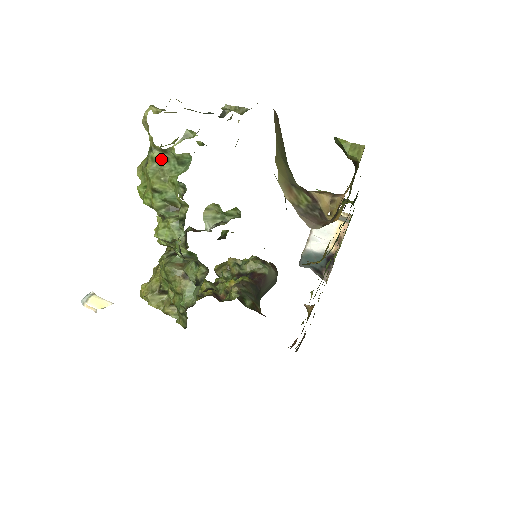
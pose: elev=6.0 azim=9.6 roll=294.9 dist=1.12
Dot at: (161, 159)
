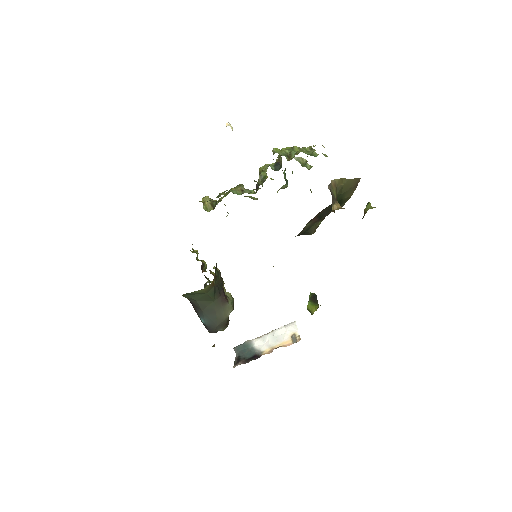
Dot at: (307, 150)
